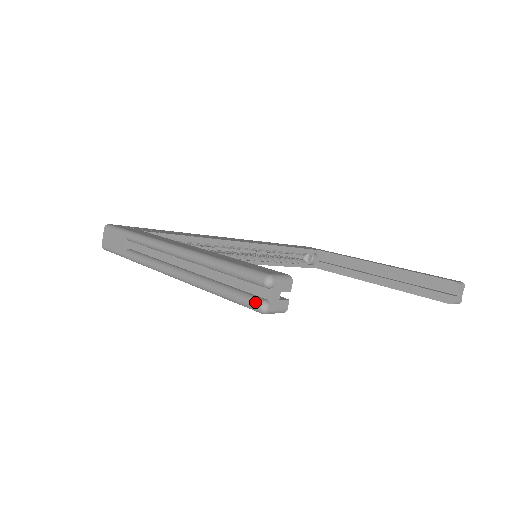
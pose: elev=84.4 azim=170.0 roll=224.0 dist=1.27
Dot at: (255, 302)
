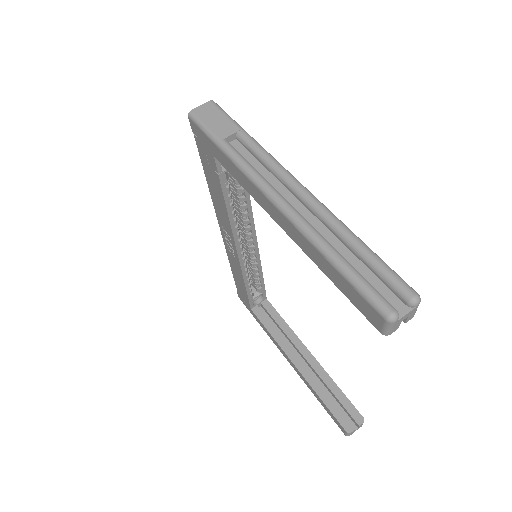
Dot at: (389, 305)
